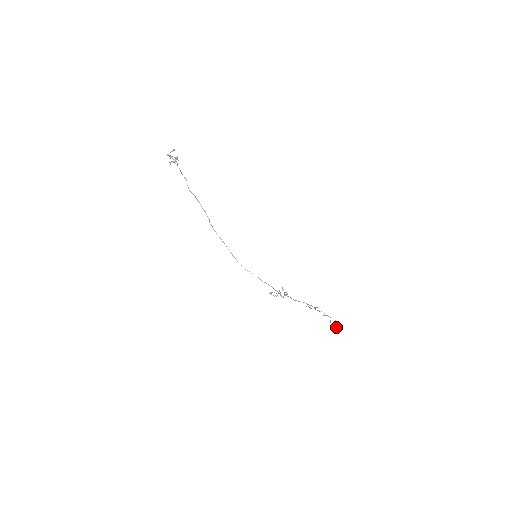
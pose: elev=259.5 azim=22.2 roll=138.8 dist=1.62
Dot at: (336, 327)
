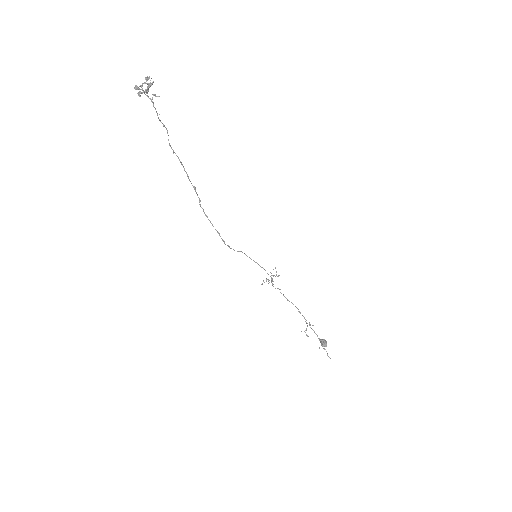
Dot at: (326, 345)
